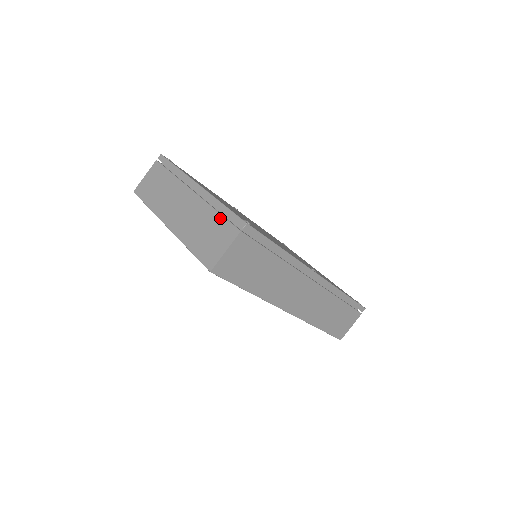
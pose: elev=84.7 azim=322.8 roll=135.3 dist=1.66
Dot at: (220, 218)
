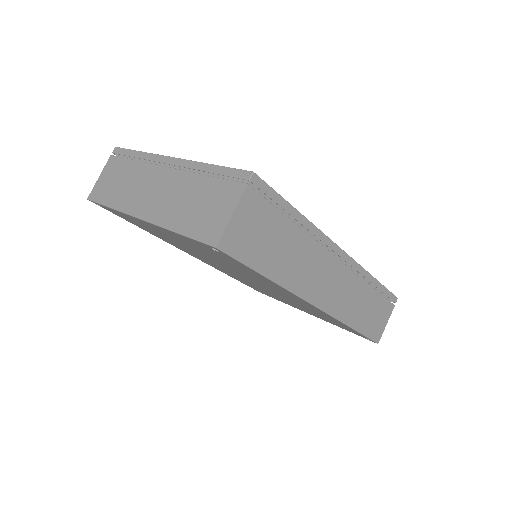
Dot at: (213, 181)
